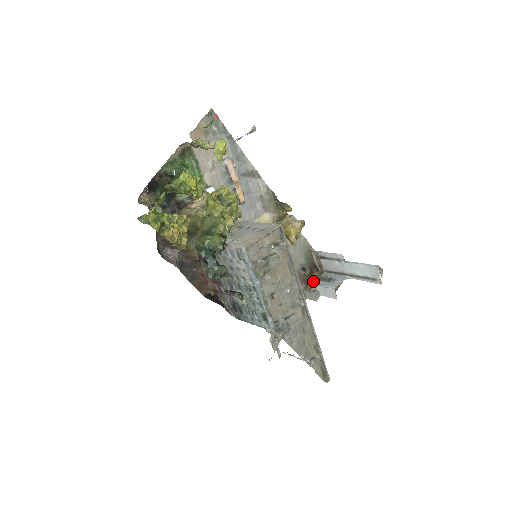
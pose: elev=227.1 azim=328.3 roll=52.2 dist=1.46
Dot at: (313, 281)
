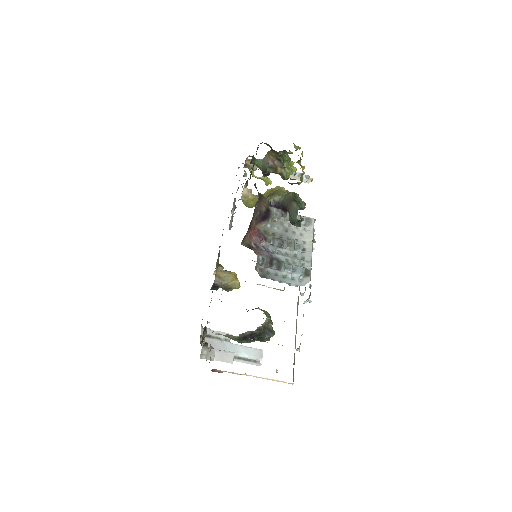
Dot at: occluded
